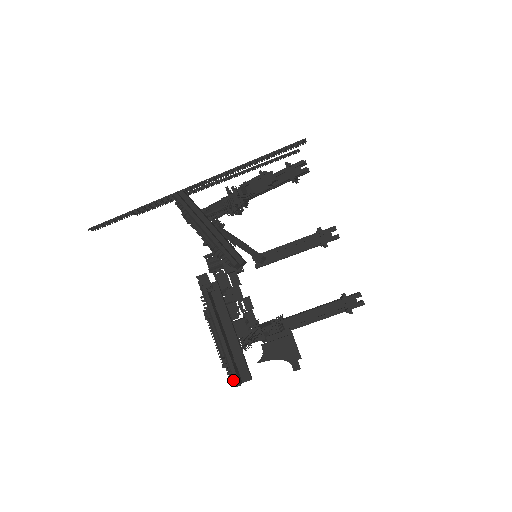
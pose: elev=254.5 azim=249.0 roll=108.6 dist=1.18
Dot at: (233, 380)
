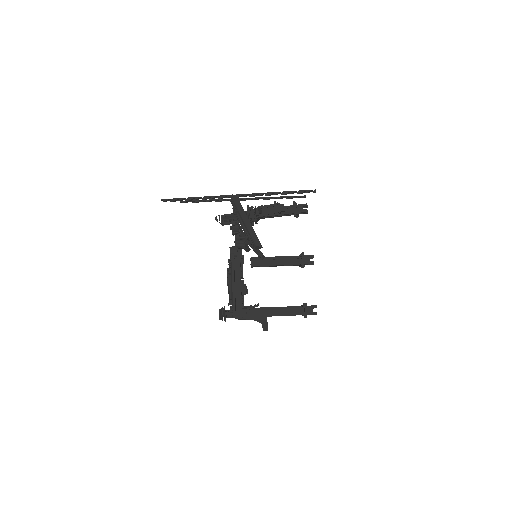
Dot at: (232, 314)
